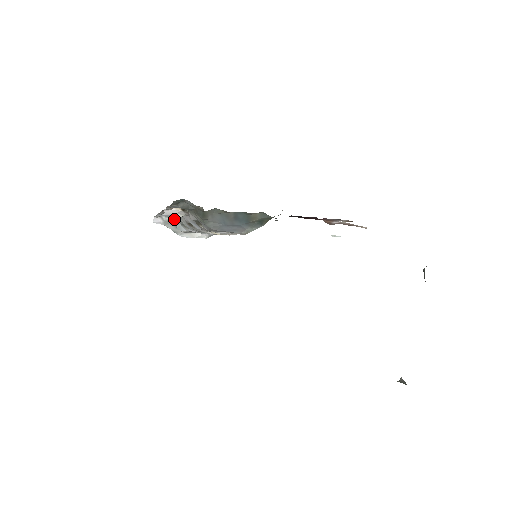
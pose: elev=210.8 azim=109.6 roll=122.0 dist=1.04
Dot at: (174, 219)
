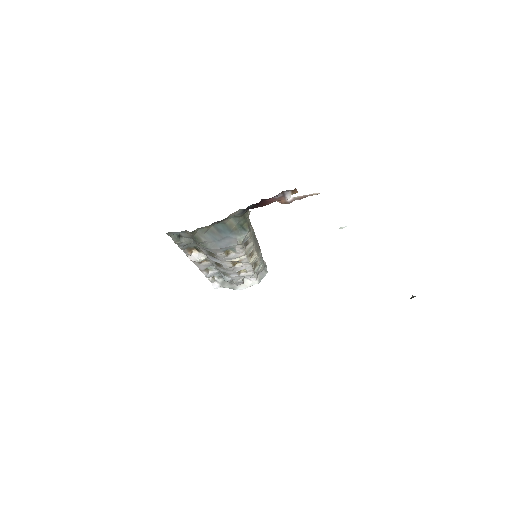
Dot at: (221, 275)
